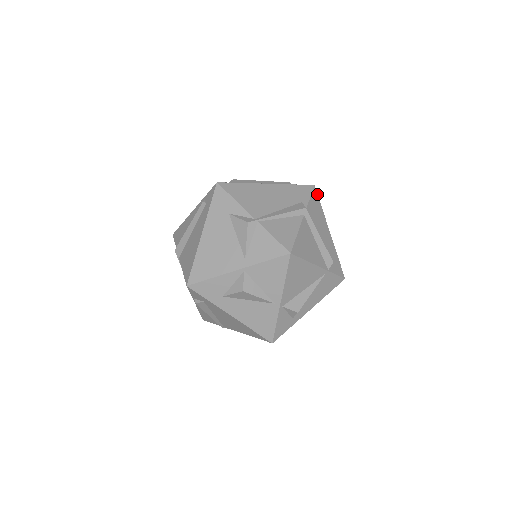
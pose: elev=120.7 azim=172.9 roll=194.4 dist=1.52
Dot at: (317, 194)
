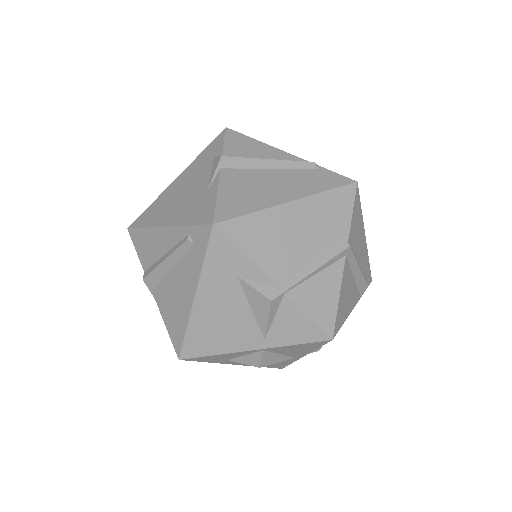
Dot at: occluded
